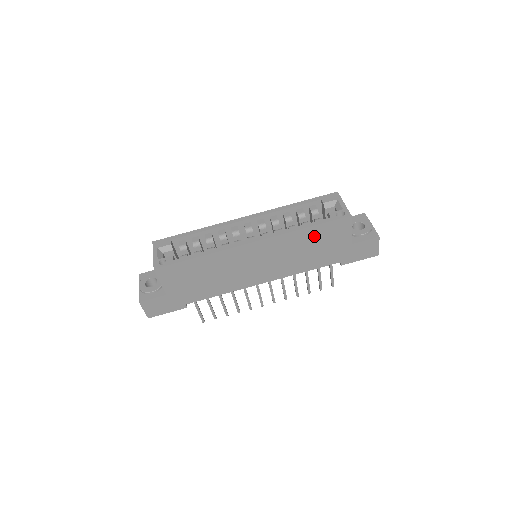
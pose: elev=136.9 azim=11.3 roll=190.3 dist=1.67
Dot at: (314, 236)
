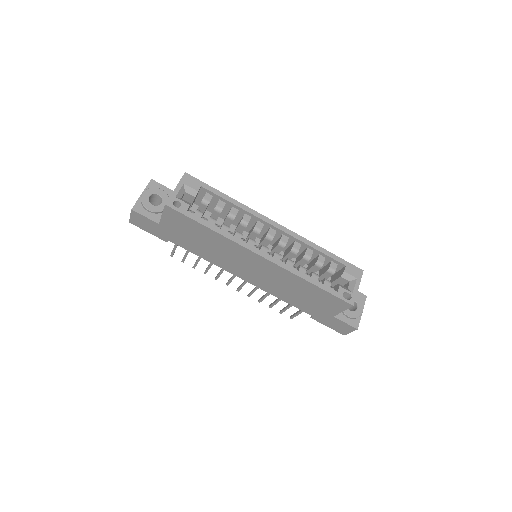
Dot at: (312, 291)
